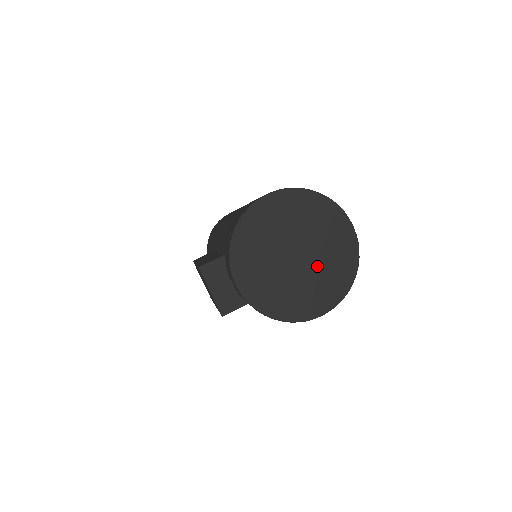
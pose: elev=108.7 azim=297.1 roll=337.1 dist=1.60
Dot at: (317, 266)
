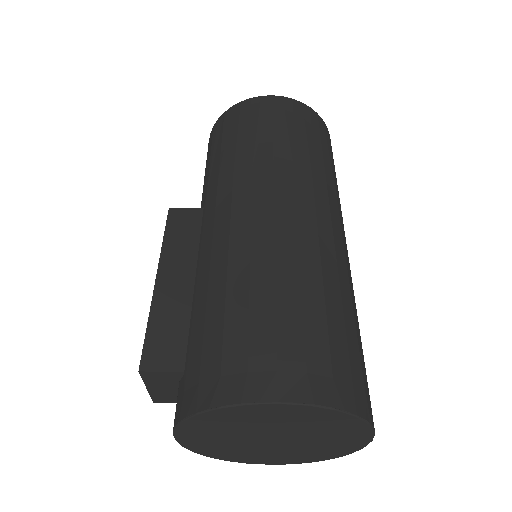
Dot at: (293, 448)
